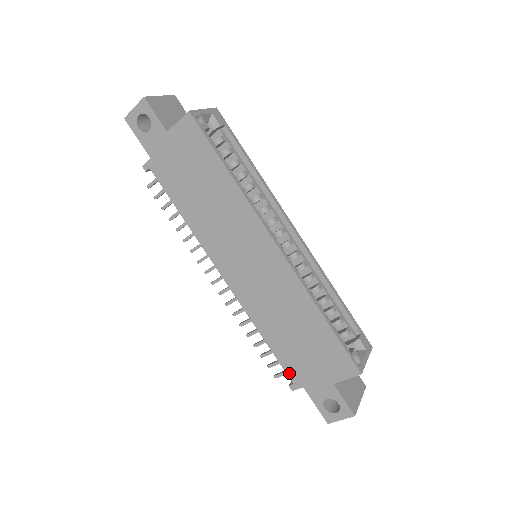
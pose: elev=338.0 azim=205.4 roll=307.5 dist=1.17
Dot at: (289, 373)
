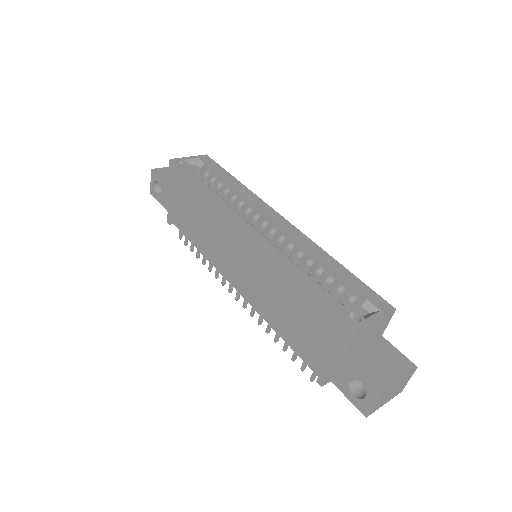
Dot at: (309, 364)
